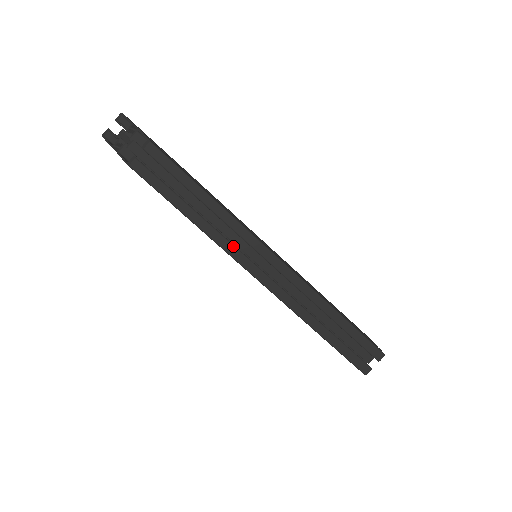
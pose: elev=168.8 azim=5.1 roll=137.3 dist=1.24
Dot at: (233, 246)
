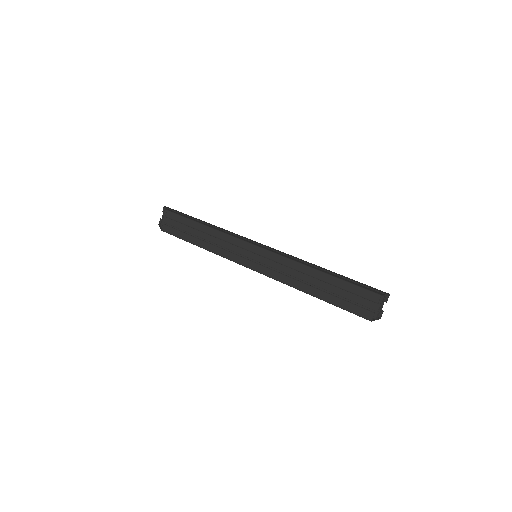
Dot at: (230, 253)
